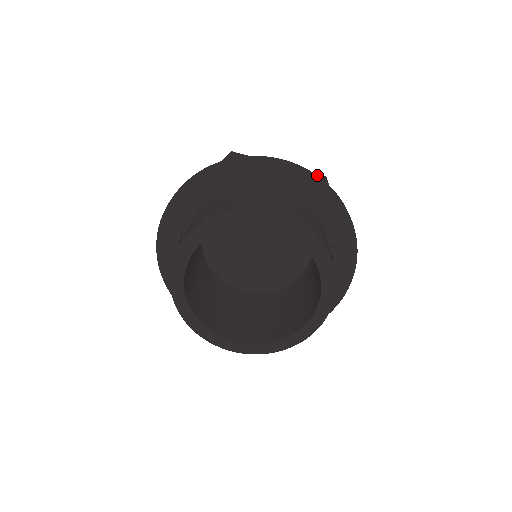
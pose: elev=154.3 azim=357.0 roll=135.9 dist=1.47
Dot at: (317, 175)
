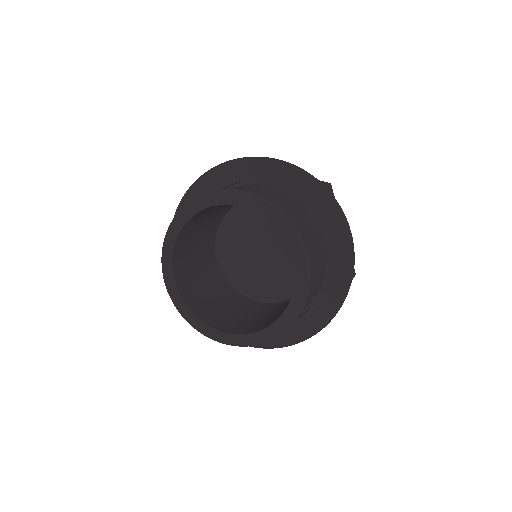
Dot at: occluded
